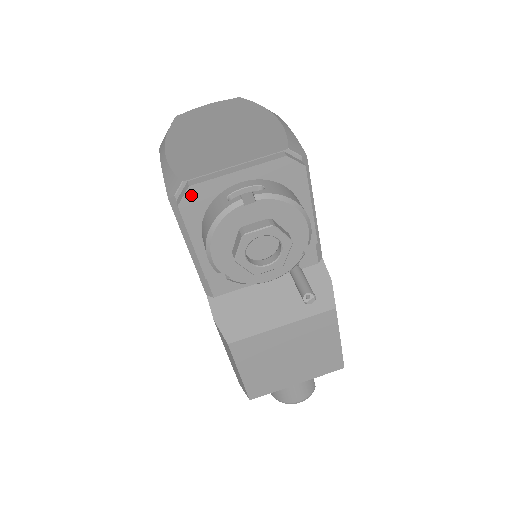
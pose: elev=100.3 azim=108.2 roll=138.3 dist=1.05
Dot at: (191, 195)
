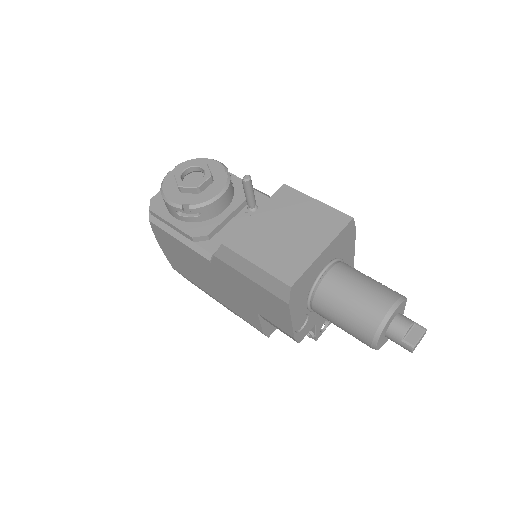
Dot at: (154, 202)
